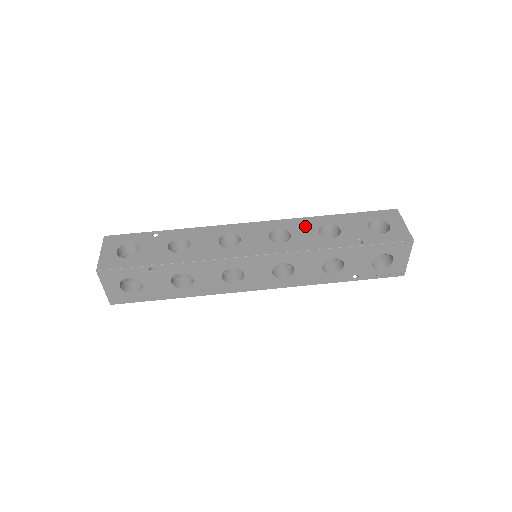
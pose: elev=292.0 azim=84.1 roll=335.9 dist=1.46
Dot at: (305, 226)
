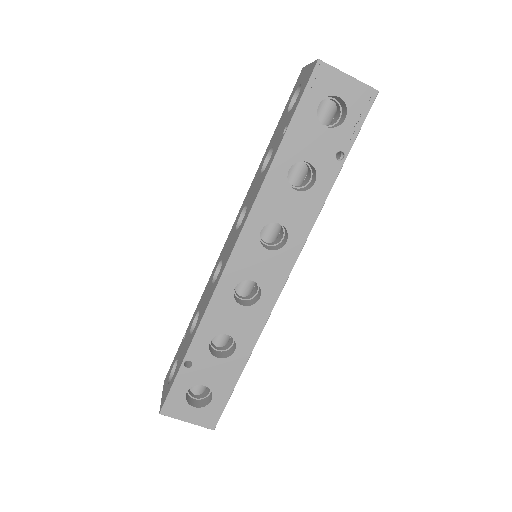
Dot at: (253, 185)
